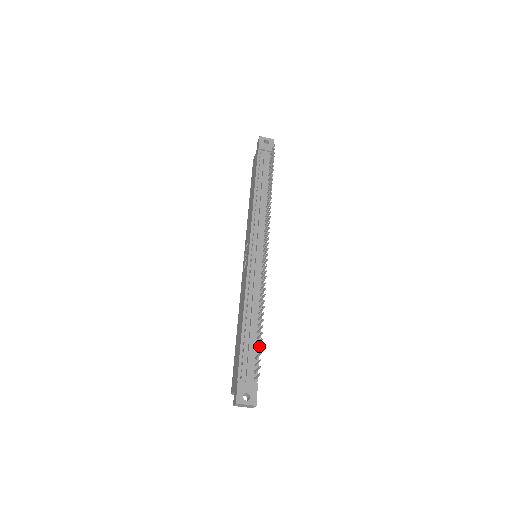
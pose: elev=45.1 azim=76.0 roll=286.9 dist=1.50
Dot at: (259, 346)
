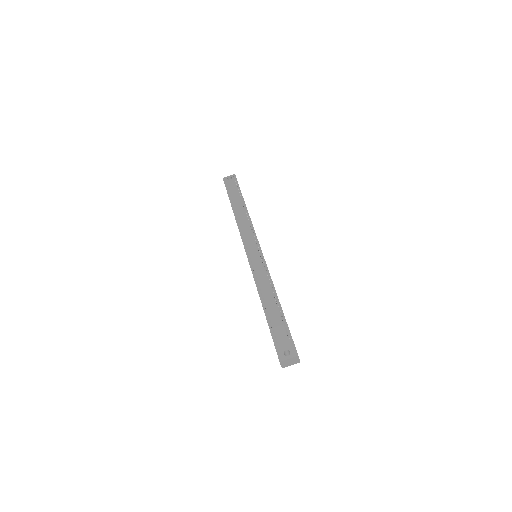
Dot at: (282, 313)
